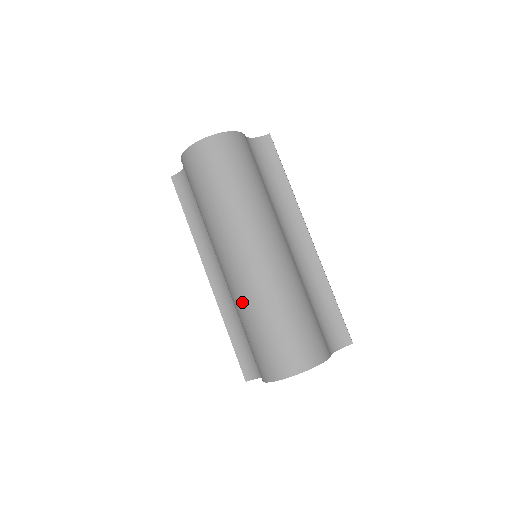
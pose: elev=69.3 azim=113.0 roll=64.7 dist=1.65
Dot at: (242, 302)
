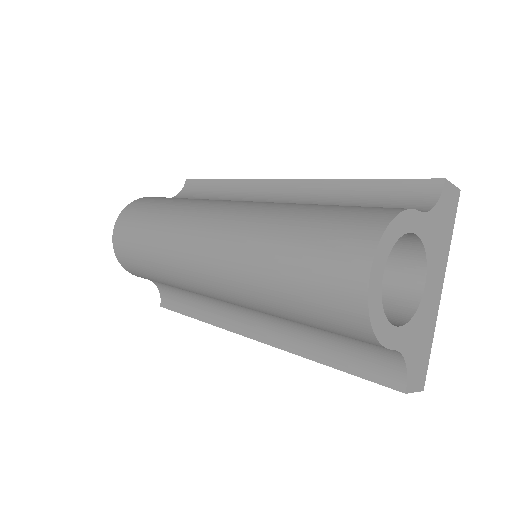
Dot at: (250, 291)
